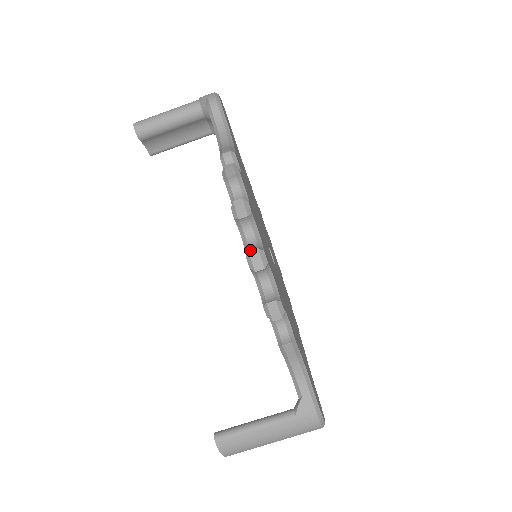
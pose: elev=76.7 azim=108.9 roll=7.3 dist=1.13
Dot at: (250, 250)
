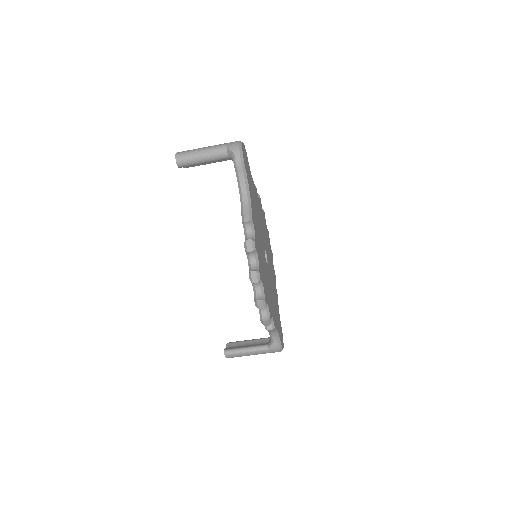
Dot at: (257, 300)
